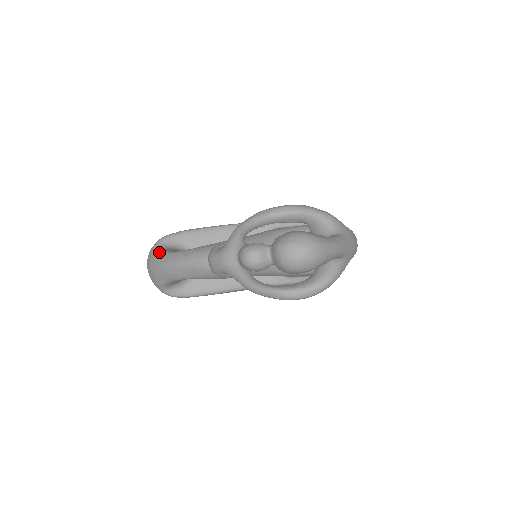
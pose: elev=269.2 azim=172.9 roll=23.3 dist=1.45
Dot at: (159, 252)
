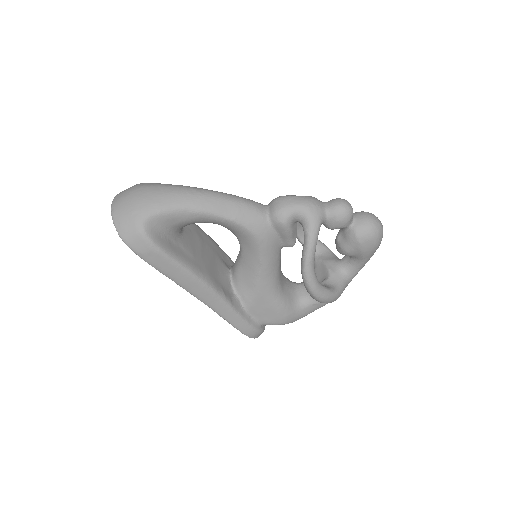
Dot at: occluded
